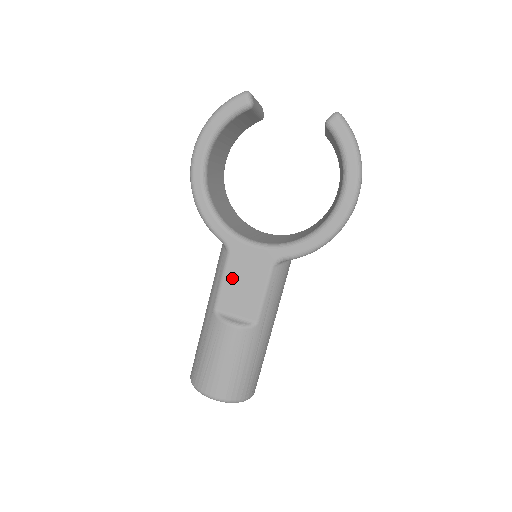
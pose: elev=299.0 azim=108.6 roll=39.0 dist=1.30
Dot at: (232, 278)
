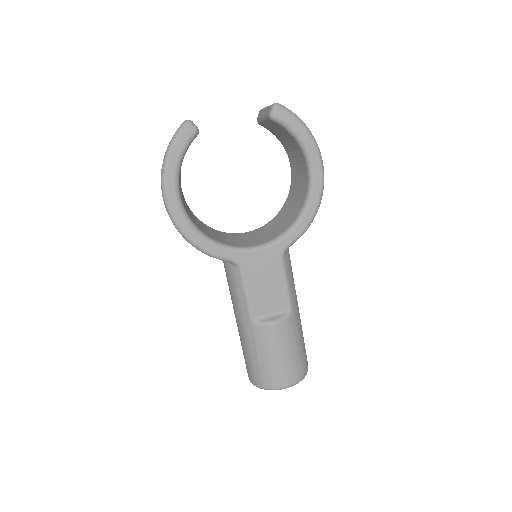
Dot at: (254, 286)
